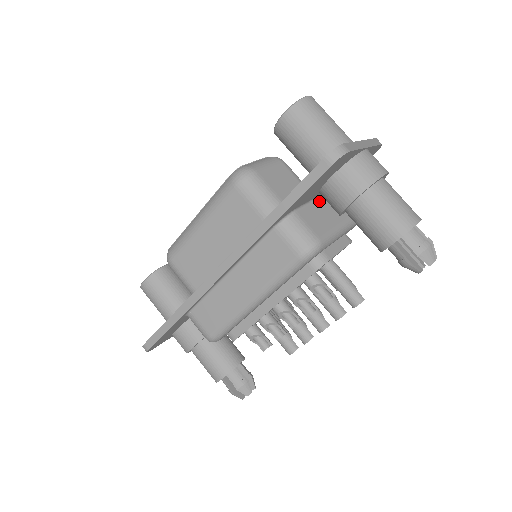
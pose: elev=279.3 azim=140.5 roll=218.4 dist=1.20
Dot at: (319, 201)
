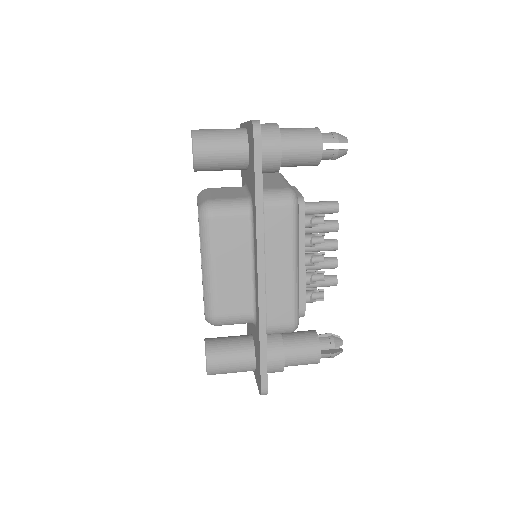
Dot at: occluded
